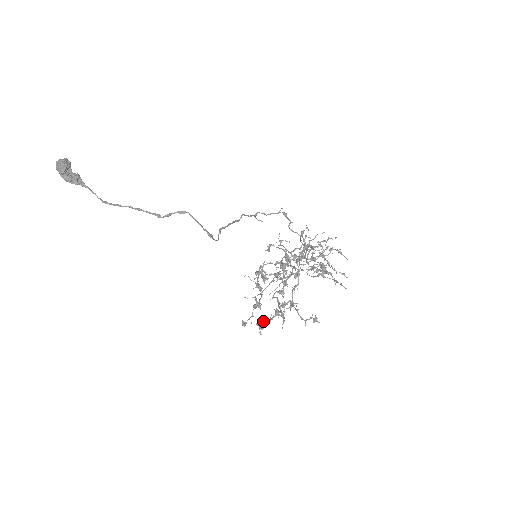
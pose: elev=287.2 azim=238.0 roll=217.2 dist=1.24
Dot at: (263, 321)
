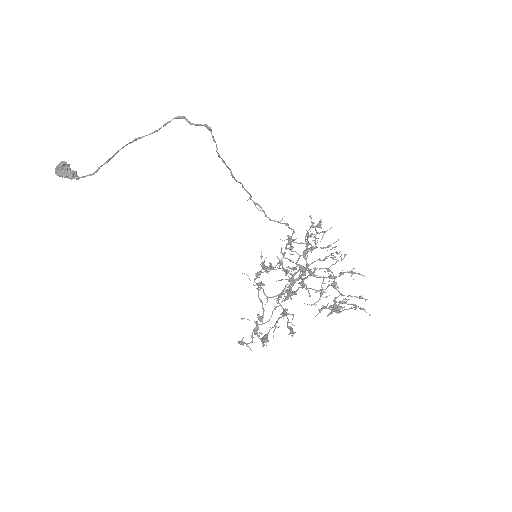
Dot at: occluded
